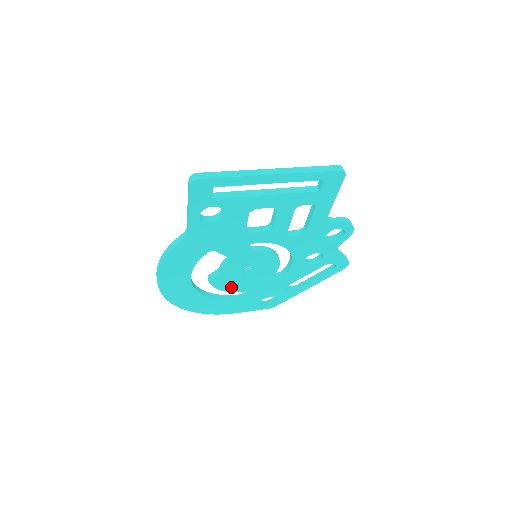
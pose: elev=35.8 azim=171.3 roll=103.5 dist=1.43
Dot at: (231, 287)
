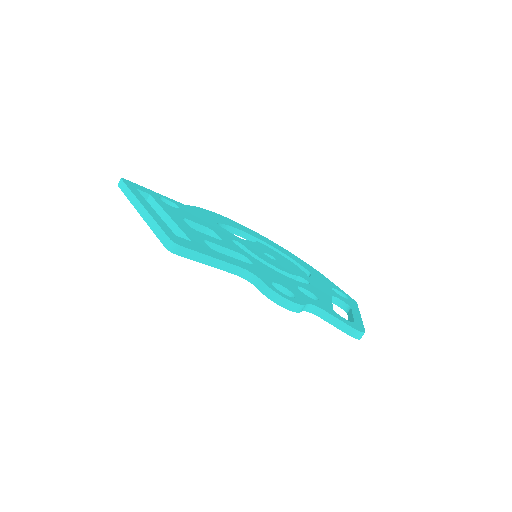
Dot at: occluded
